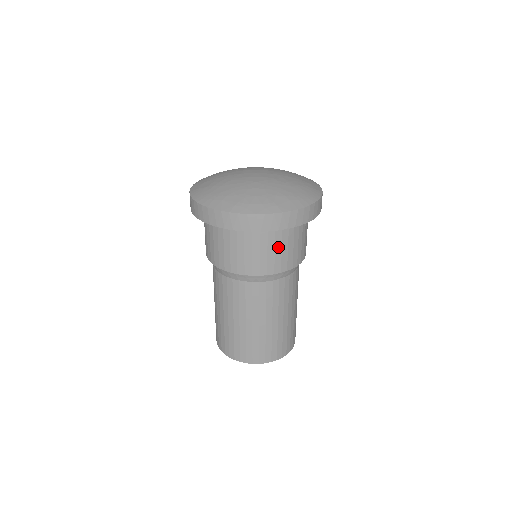
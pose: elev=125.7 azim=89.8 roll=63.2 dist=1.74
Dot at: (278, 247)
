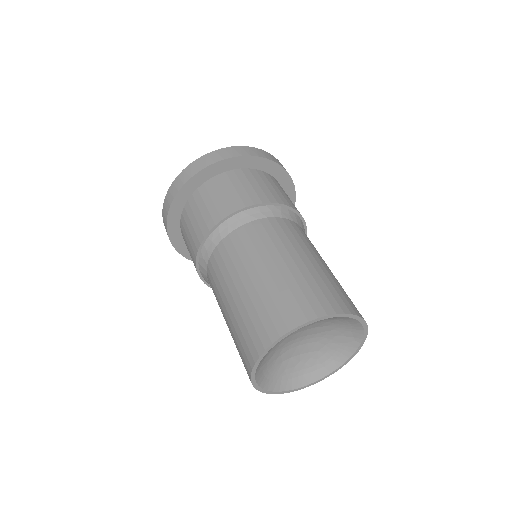
Dot at: (268, 185)
